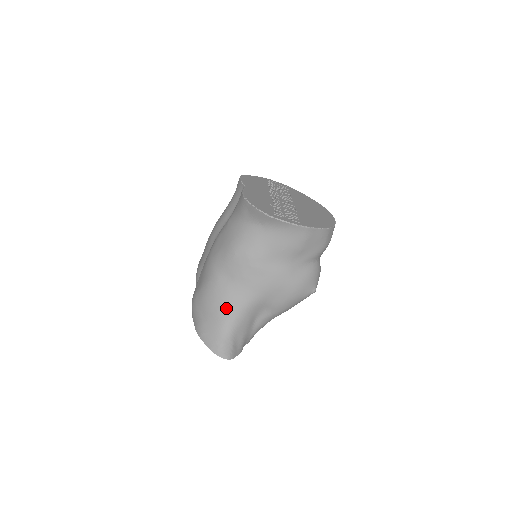
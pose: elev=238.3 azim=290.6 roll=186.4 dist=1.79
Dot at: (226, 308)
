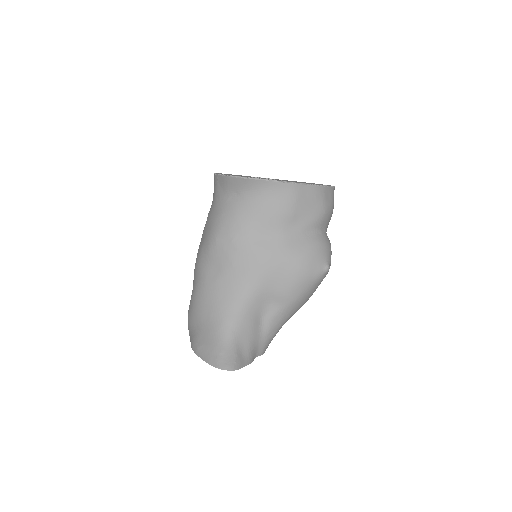
Dot at: (219, 308)
